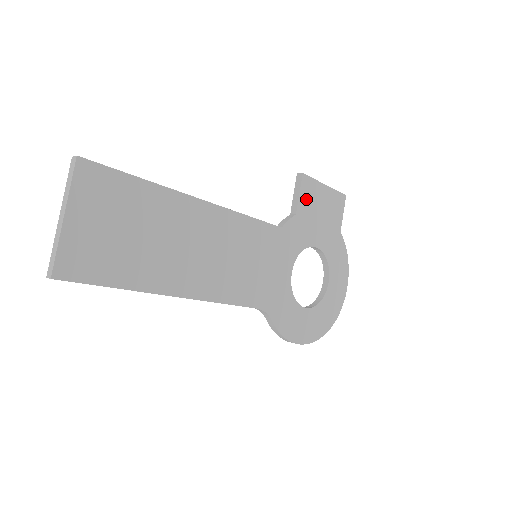
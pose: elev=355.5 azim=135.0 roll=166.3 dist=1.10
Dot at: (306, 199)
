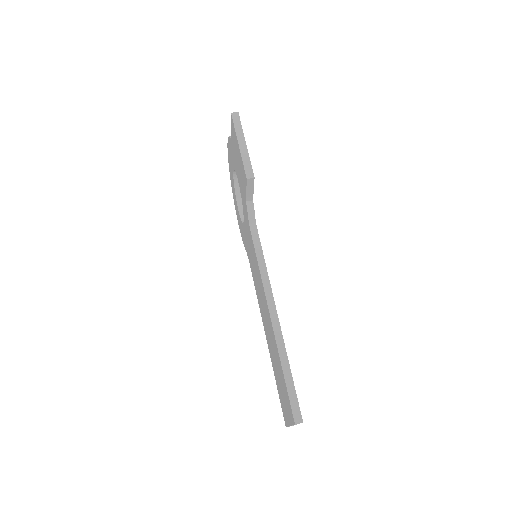
Dot at: occluded
